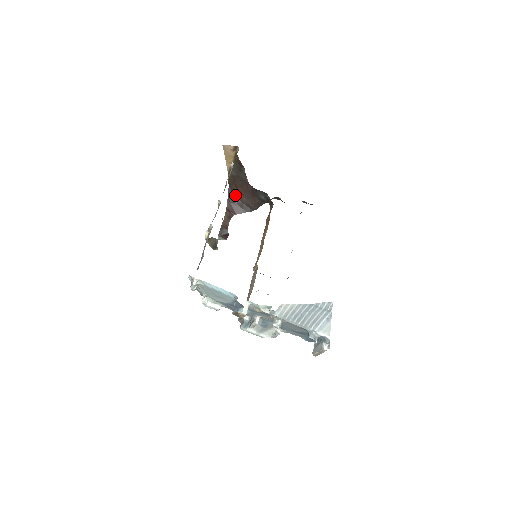
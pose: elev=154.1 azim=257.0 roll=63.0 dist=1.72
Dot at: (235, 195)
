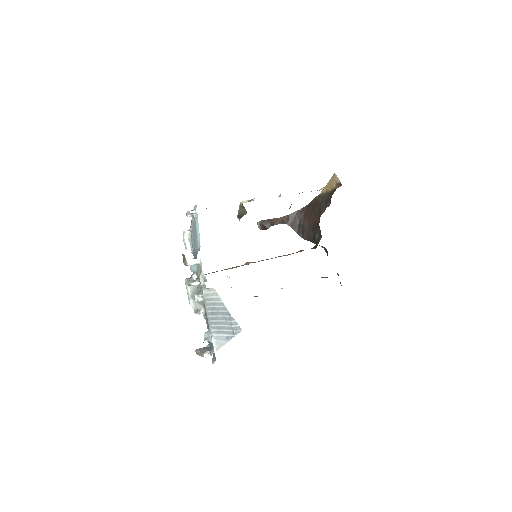
Dot at: (305, 214)
